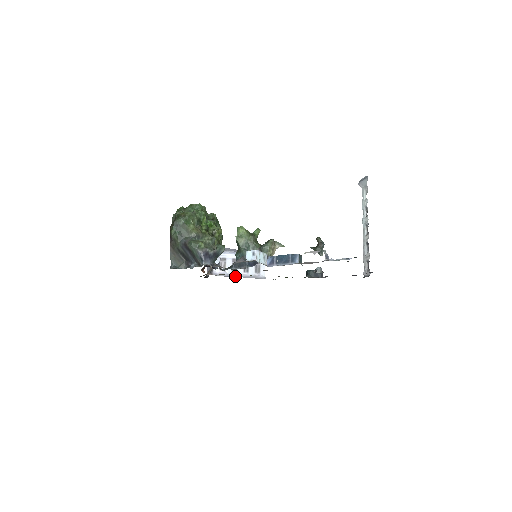
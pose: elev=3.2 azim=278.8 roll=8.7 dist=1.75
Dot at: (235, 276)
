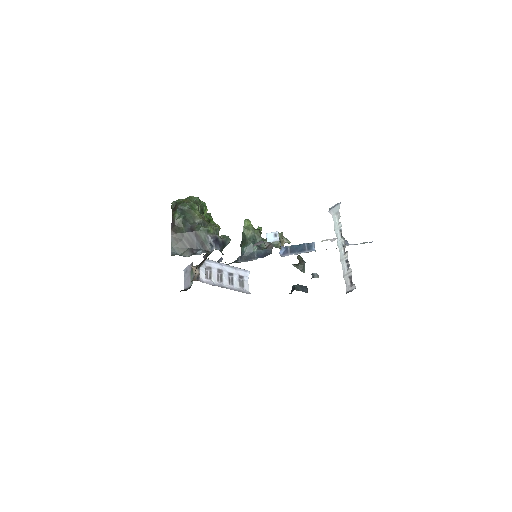
Dot at: (222, 286)
